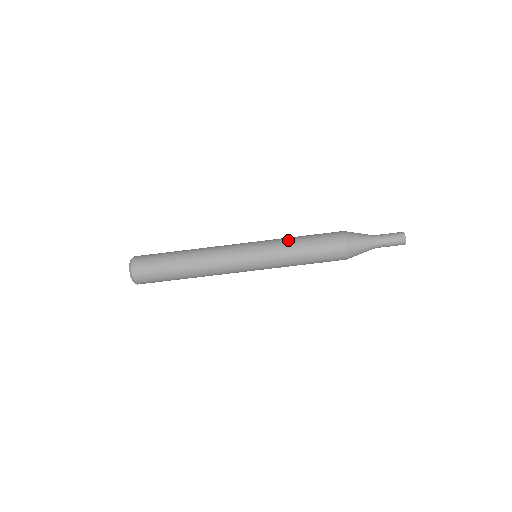
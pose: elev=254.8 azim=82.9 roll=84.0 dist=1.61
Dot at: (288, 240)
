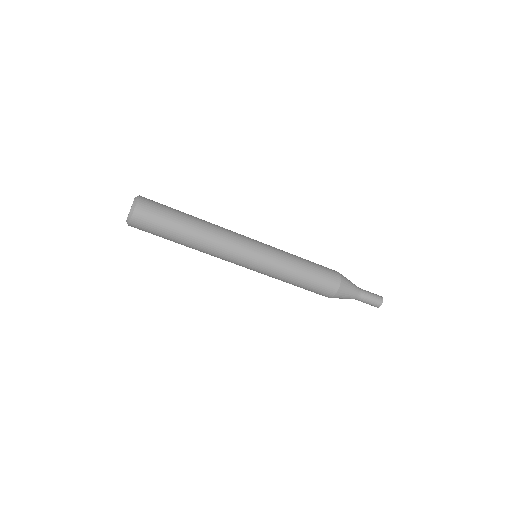
Dot at: (292, 264)
